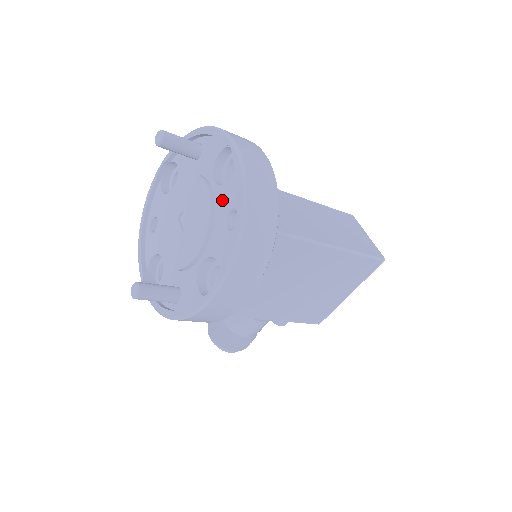
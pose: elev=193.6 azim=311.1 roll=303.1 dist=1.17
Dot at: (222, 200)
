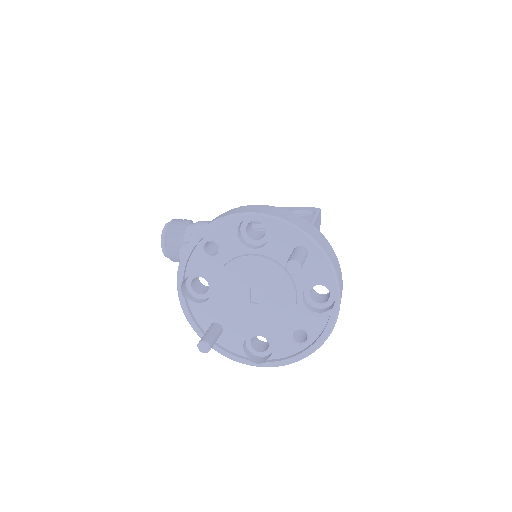
Dot at: (301, 318)
